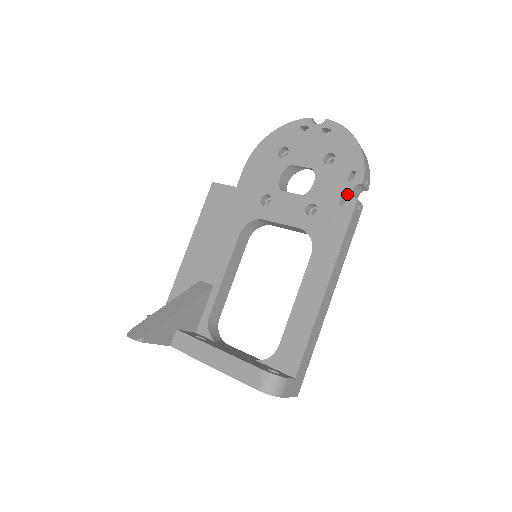
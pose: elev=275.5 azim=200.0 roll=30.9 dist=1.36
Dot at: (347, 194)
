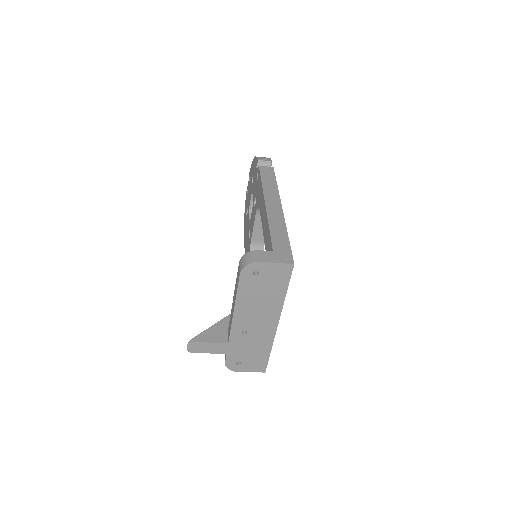
Dot at: (257, 173)
